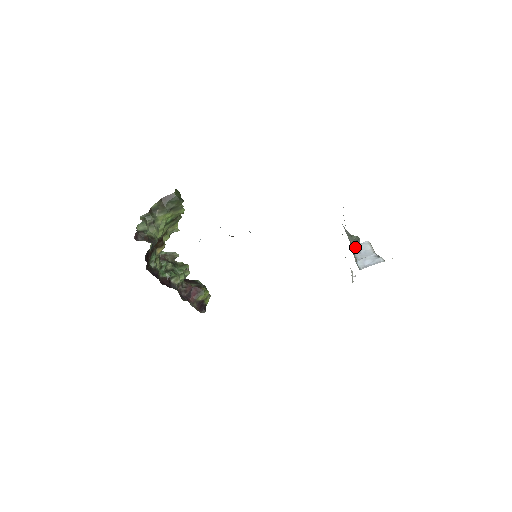
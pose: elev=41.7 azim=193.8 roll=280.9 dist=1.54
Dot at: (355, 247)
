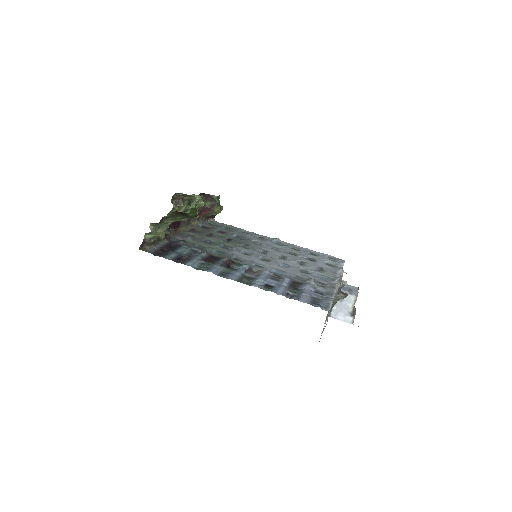
Dot at: occluded
